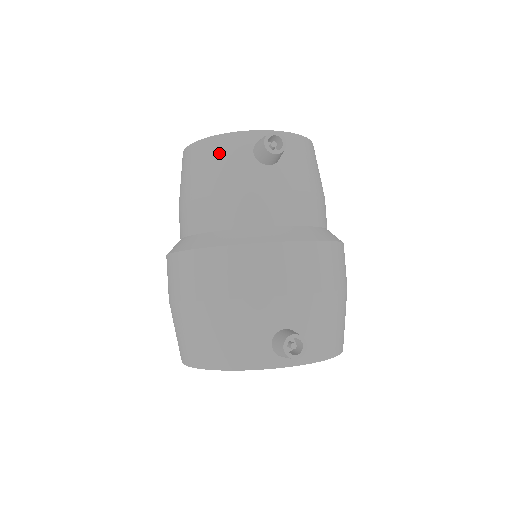
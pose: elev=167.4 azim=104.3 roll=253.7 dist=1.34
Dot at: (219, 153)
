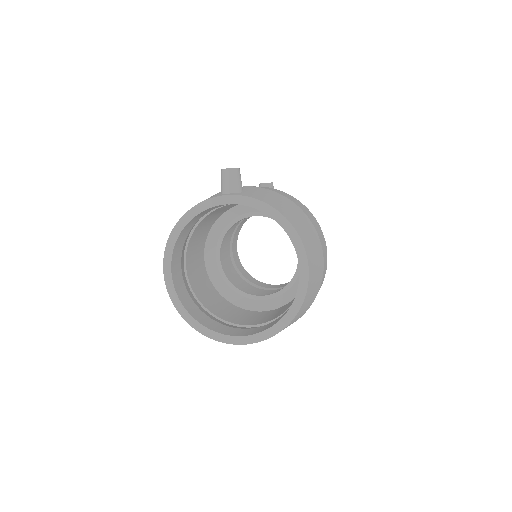
Dot at: occluded
